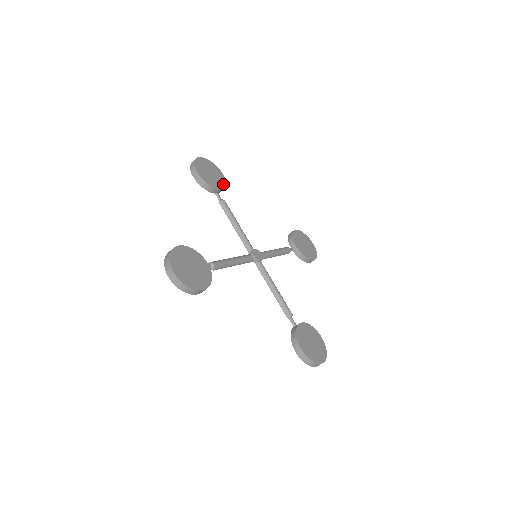
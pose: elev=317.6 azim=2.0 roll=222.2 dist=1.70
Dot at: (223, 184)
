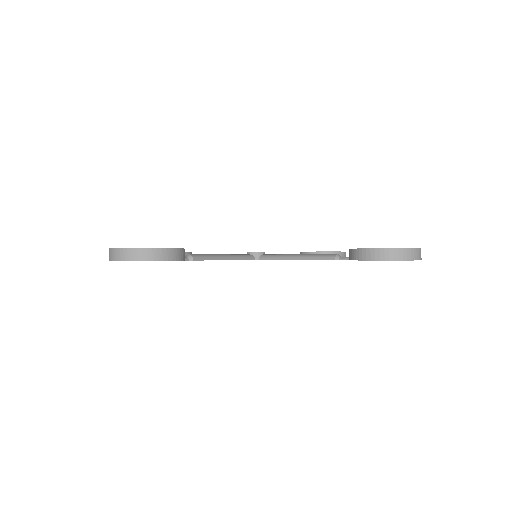
Dot at: occluded
